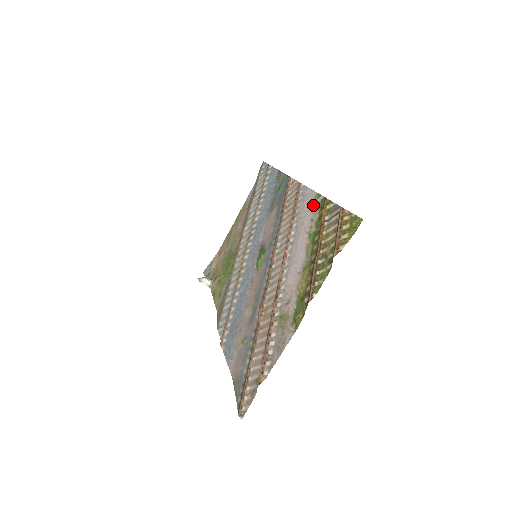
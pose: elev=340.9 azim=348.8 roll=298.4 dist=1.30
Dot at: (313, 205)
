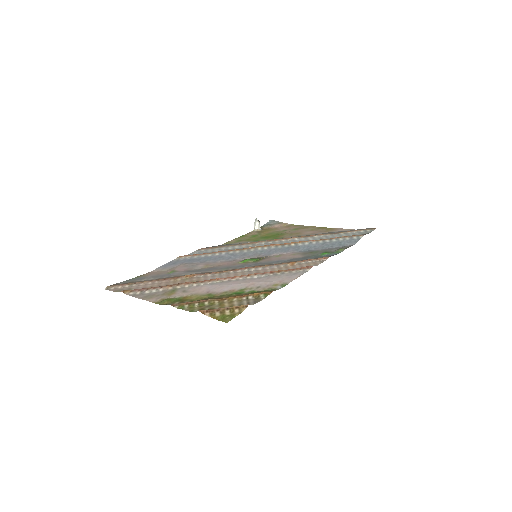
Dot at: (275, 284)
